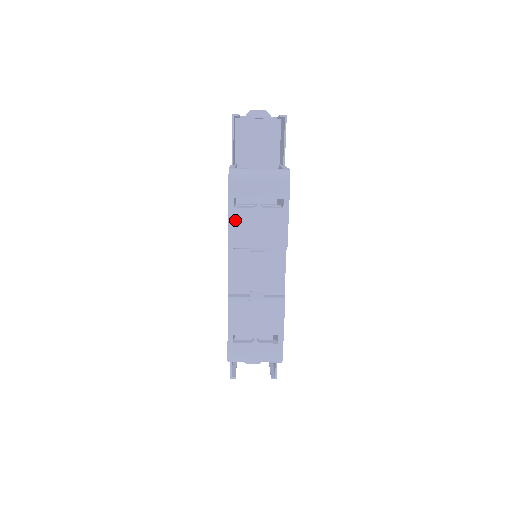
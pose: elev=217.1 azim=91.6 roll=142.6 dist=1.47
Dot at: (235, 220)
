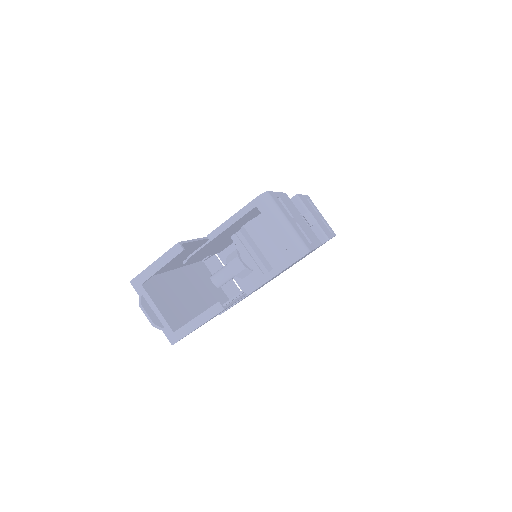
Dot at: (305, 199)
